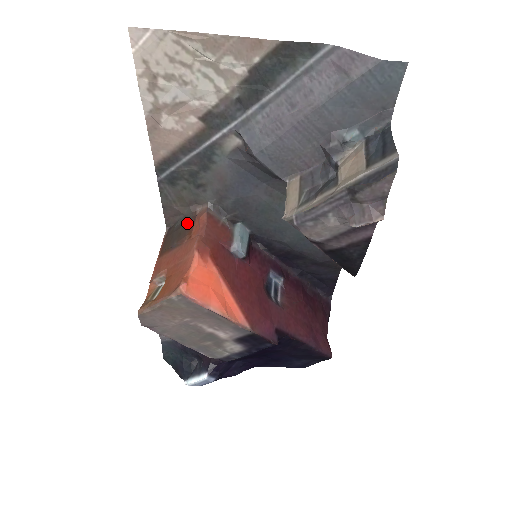
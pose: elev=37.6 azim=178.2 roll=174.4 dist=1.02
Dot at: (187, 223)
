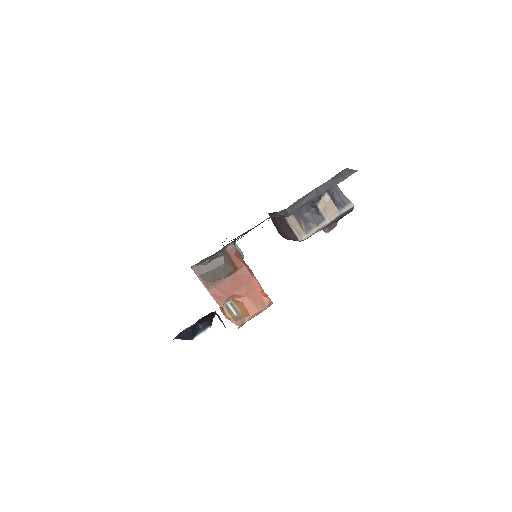
Dot at: (226, 261)
